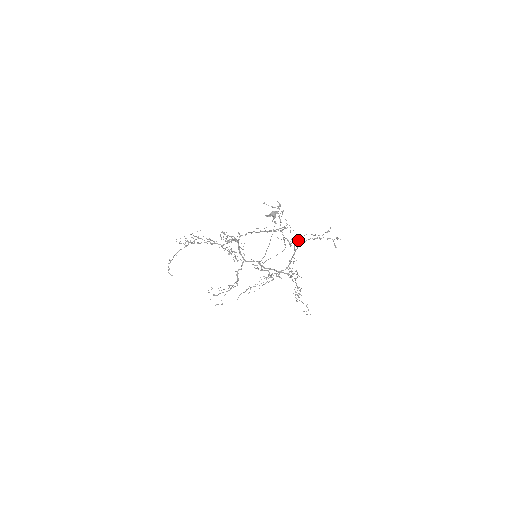
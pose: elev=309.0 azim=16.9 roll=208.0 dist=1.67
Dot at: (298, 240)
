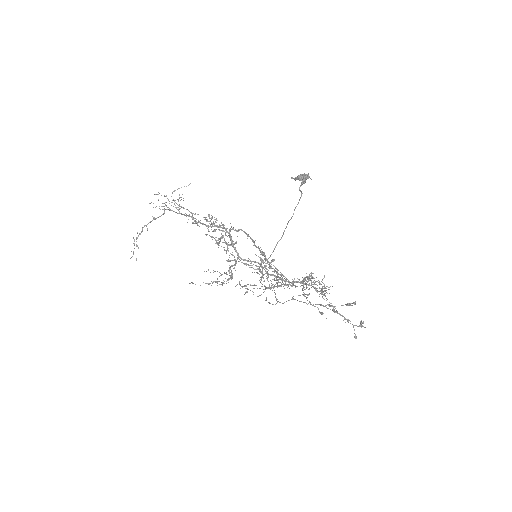
Dot at: occluded
